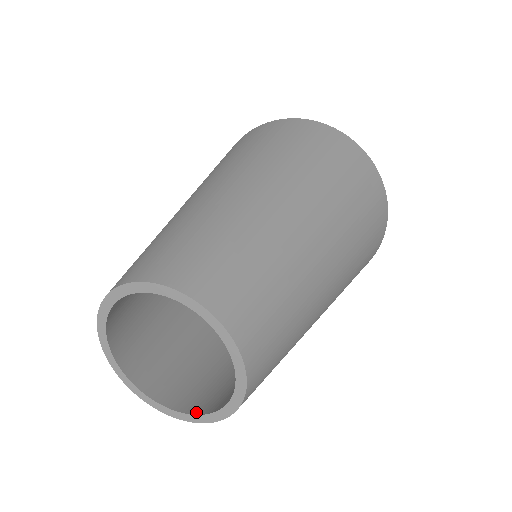
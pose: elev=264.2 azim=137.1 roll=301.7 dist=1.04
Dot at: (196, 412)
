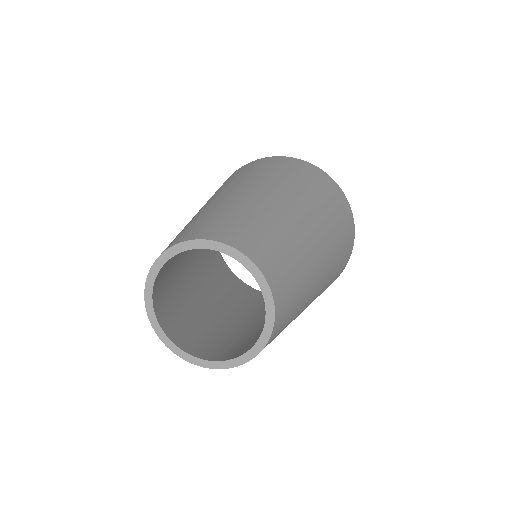
Dot at: (220, 360)
